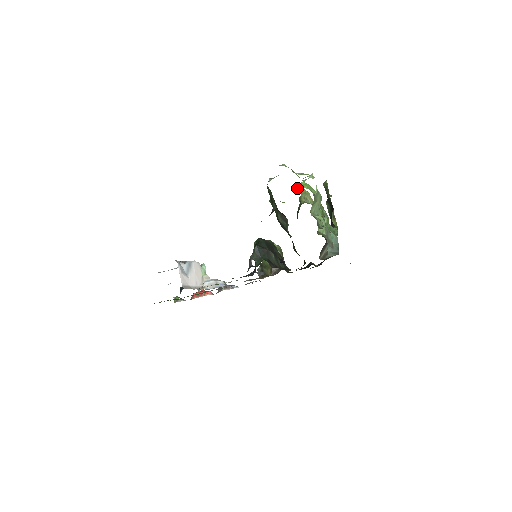
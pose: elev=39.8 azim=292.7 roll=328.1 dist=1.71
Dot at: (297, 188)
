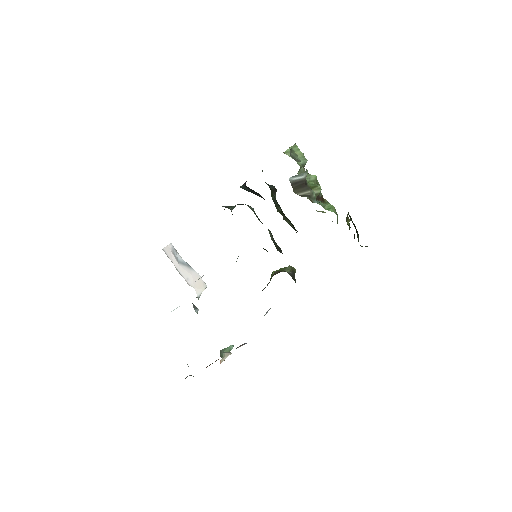
Dot at: occluded
